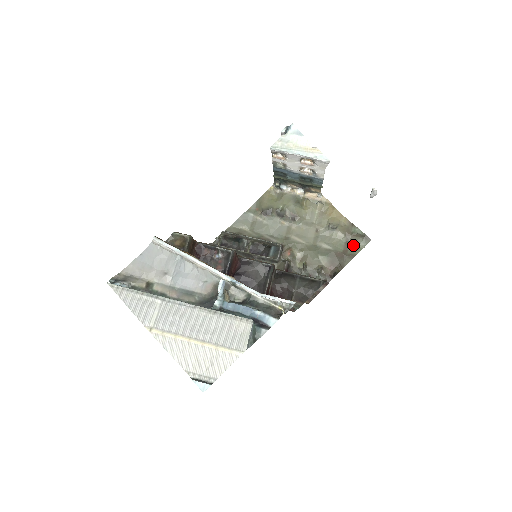
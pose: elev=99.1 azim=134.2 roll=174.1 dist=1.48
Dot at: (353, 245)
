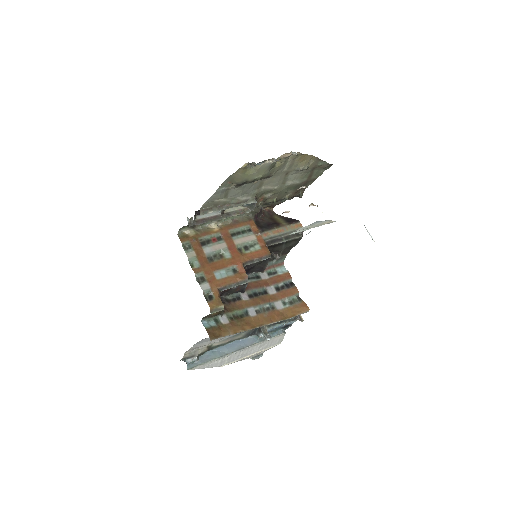
Dot at: (317, 172)
